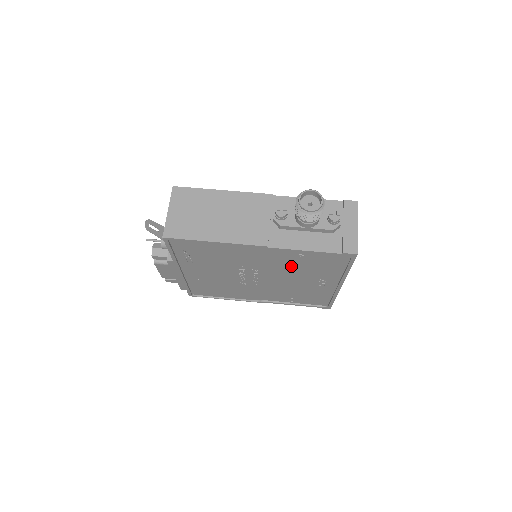
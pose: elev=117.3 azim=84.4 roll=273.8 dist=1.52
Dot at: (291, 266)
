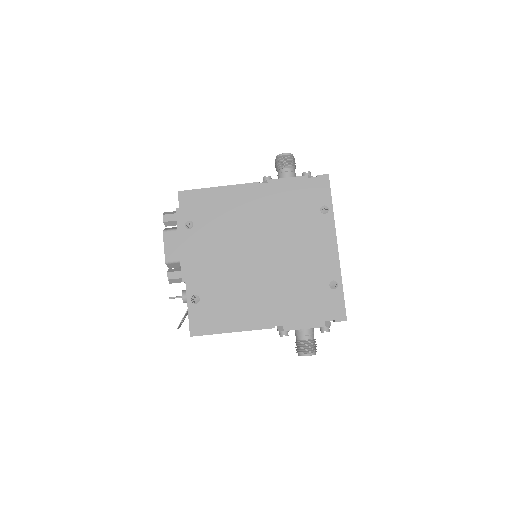
Dot at: occluded
